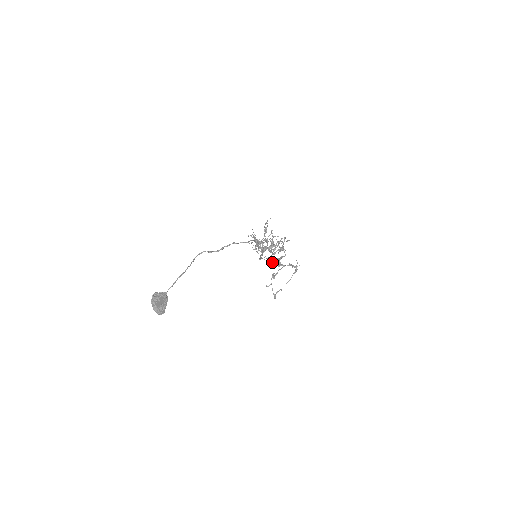
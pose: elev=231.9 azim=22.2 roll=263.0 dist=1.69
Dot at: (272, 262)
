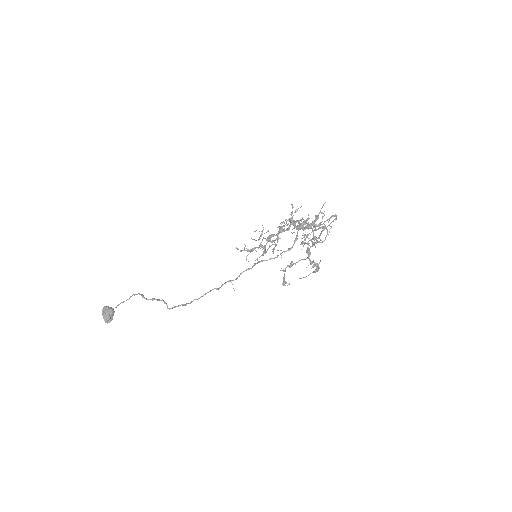
Dot at: (302, 244)
